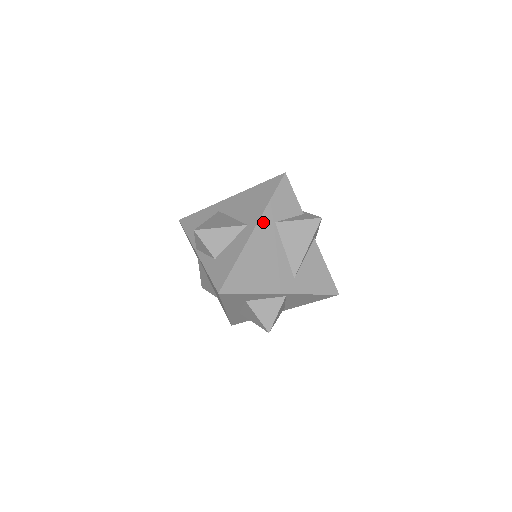
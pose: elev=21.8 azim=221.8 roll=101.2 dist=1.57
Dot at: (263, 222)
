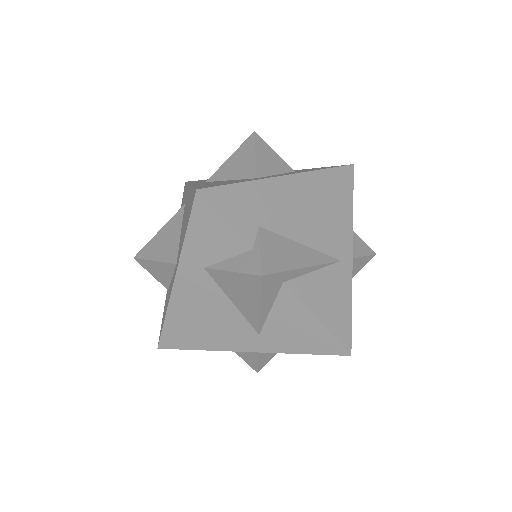
Dot at: (185, 269)
